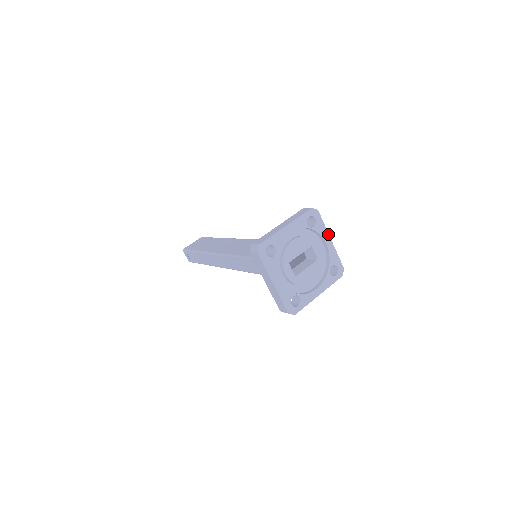
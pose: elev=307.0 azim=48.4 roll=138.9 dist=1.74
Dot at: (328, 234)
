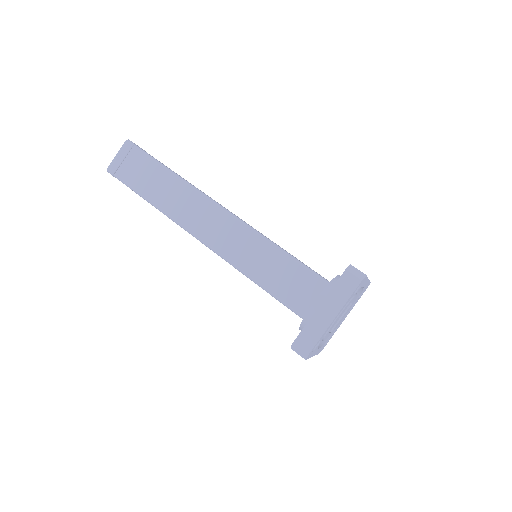
Dot at: (368, 279)
